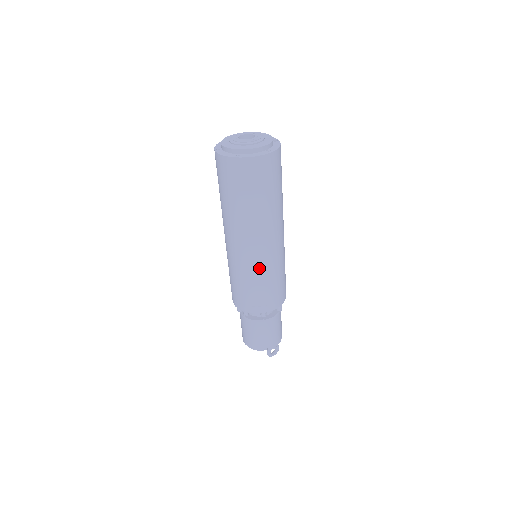
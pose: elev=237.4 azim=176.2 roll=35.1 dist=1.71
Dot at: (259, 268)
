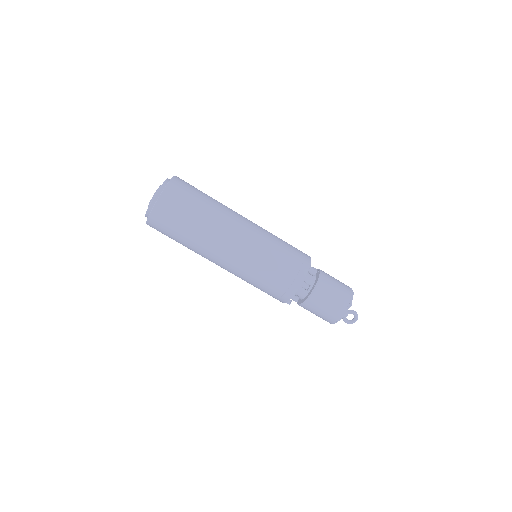
Dot at: (244, 274)
